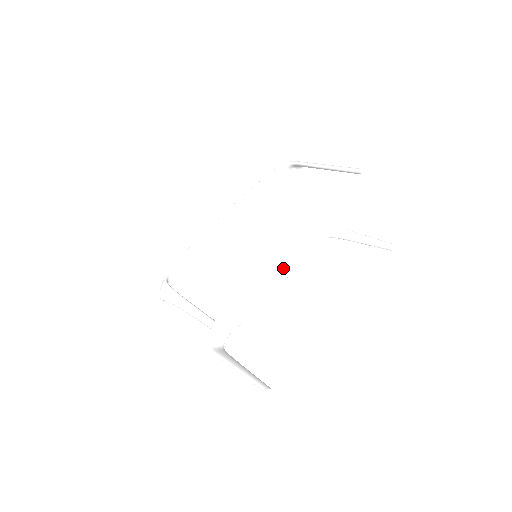
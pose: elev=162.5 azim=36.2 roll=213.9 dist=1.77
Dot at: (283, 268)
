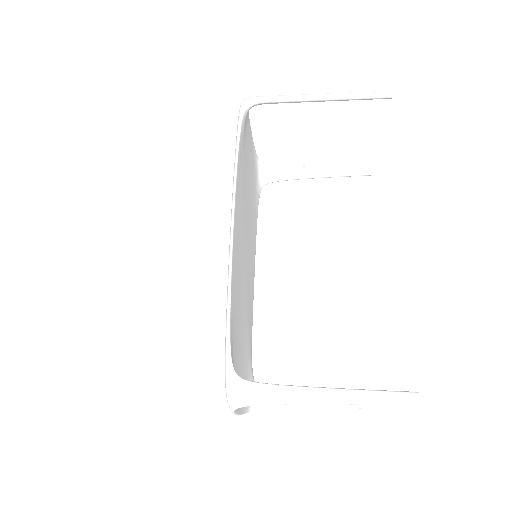
Dot at: (253, 249)
